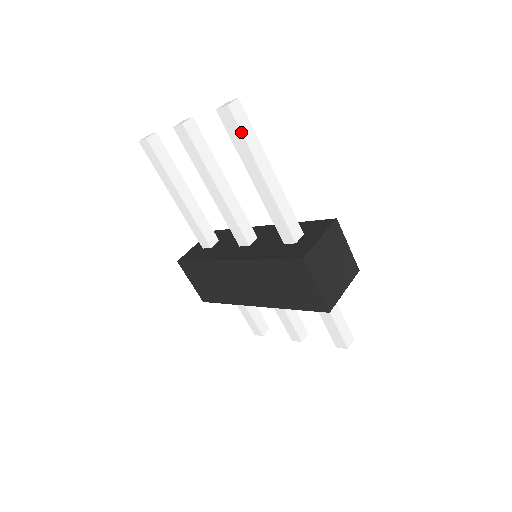
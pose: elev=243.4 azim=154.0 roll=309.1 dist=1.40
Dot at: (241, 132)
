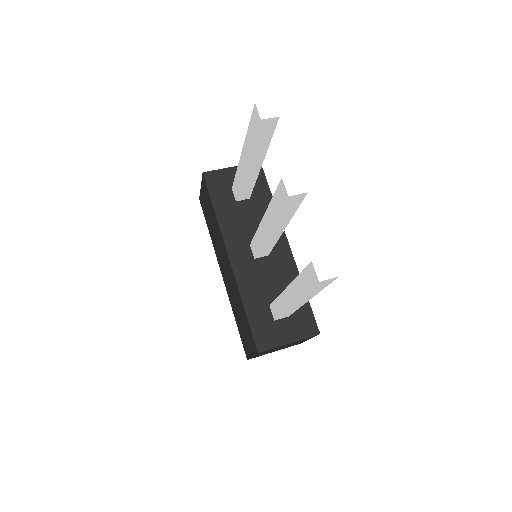
Dot at: (309, 291)
